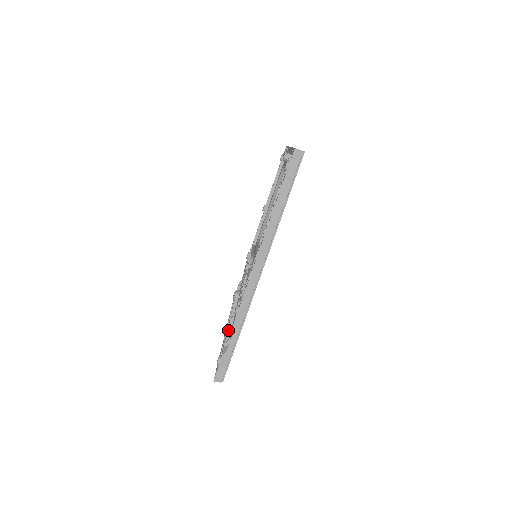
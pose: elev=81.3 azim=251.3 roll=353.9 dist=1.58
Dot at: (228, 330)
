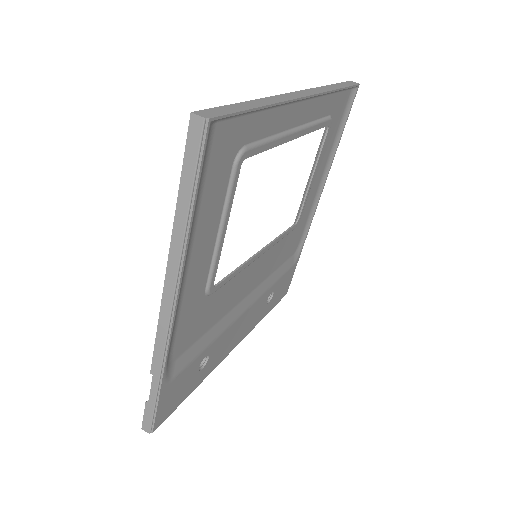
Dot at: occluded
